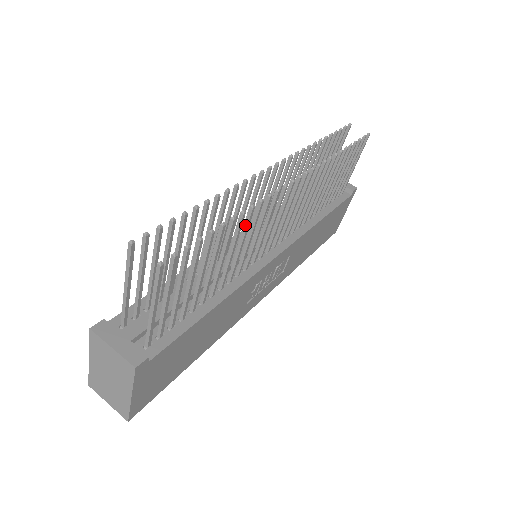
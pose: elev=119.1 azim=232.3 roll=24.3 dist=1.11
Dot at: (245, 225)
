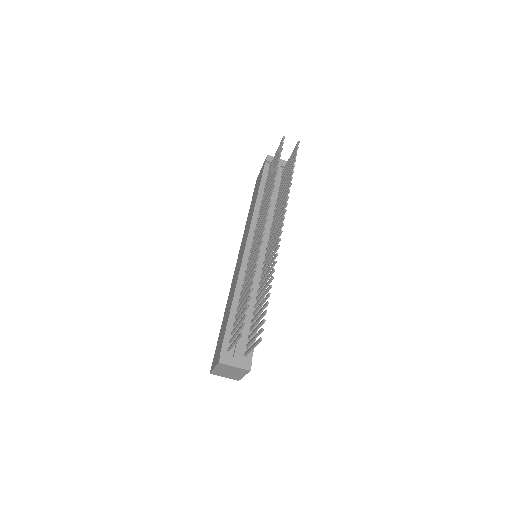
Dot at: (270, 276)
